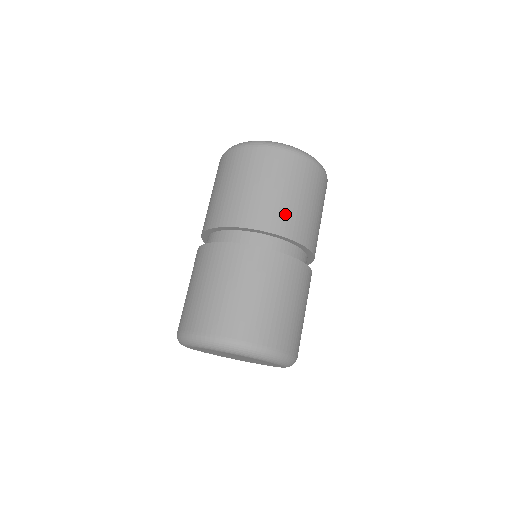
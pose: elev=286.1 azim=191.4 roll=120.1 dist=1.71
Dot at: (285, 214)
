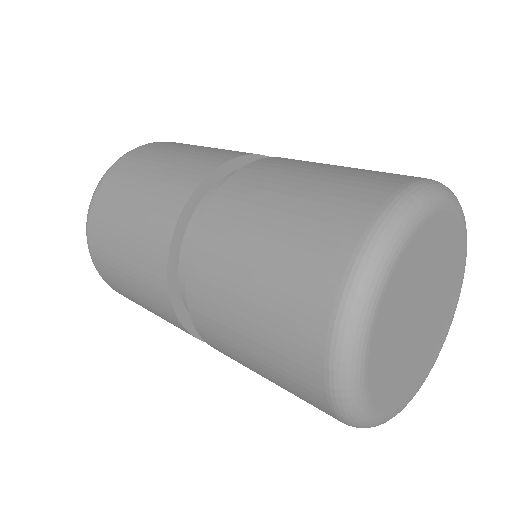
Dot at: occluded
